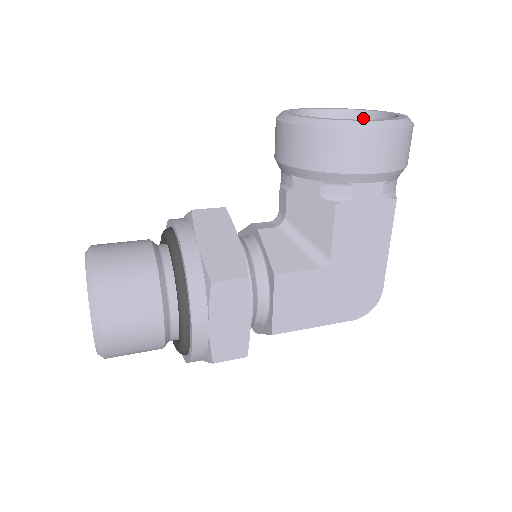
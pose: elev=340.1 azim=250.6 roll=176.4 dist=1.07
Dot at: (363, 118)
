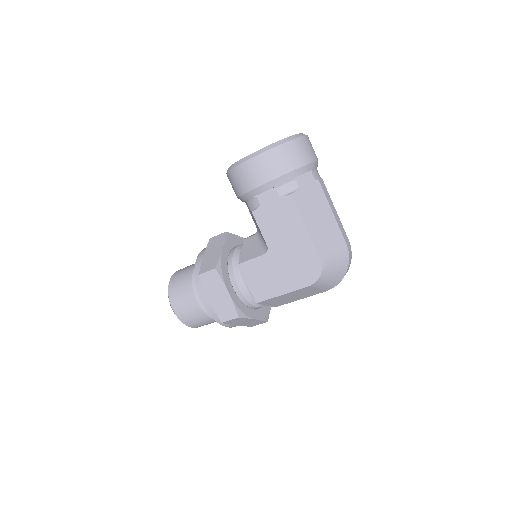
Dot at: occluded
